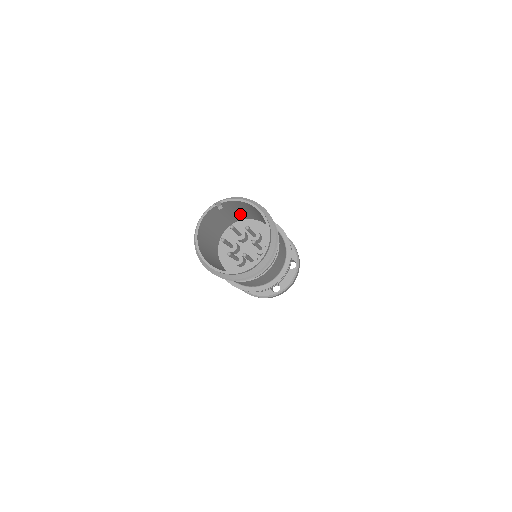
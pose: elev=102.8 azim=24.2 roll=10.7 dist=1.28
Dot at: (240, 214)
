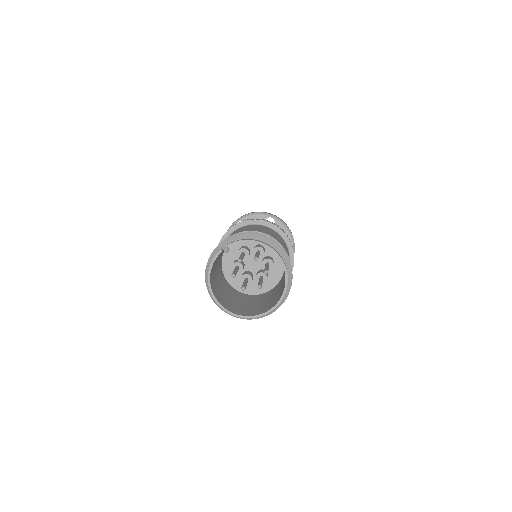
Dot at: occluded
